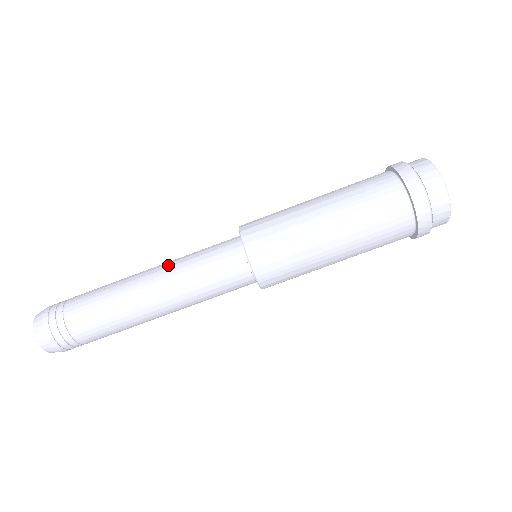
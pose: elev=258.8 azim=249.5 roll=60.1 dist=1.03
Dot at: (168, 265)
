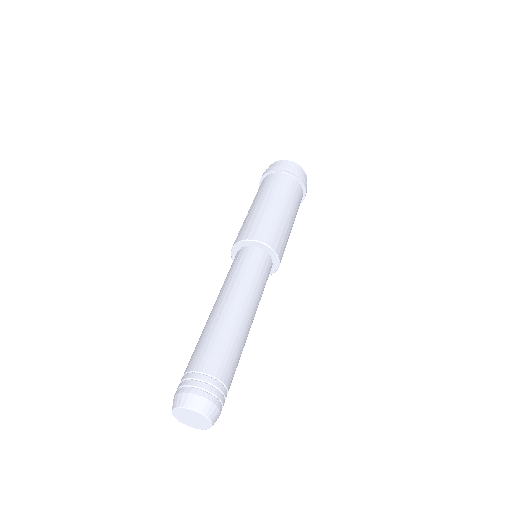
Dot at: (219, 294)
